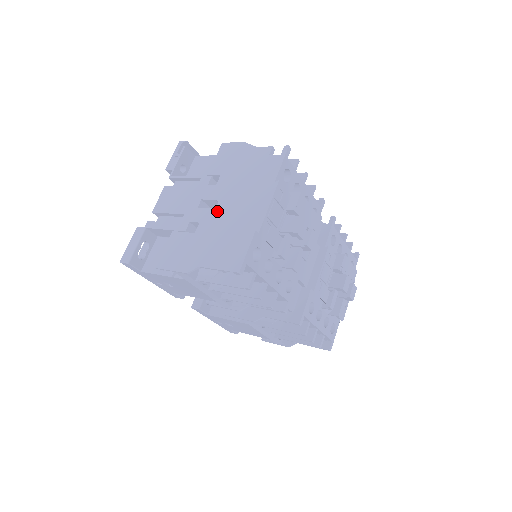
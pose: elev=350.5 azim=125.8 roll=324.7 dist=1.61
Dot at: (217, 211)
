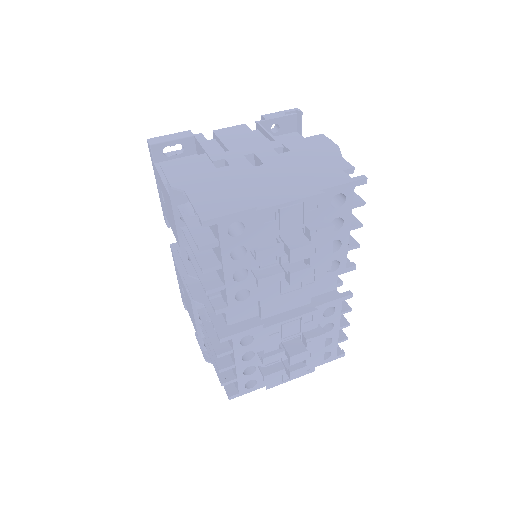
Dot at: (252, 169)
